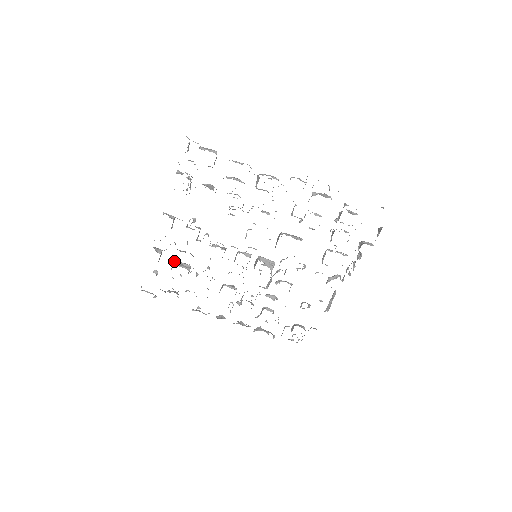
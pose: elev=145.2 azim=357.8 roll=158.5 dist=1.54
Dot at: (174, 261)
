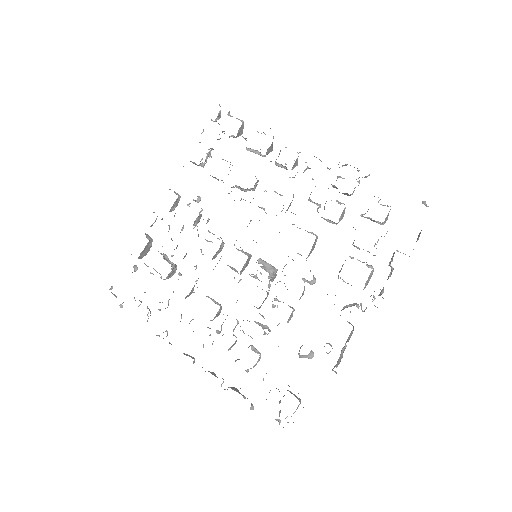
Dot at: (160, 253)
